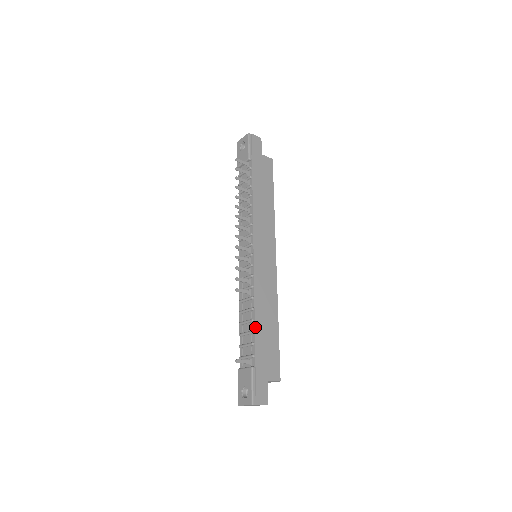
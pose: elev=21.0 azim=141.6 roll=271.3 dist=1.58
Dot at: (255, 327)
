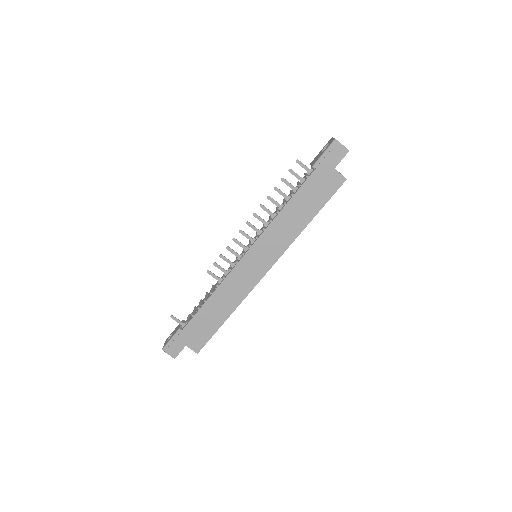
Dot at: (202, 307)
